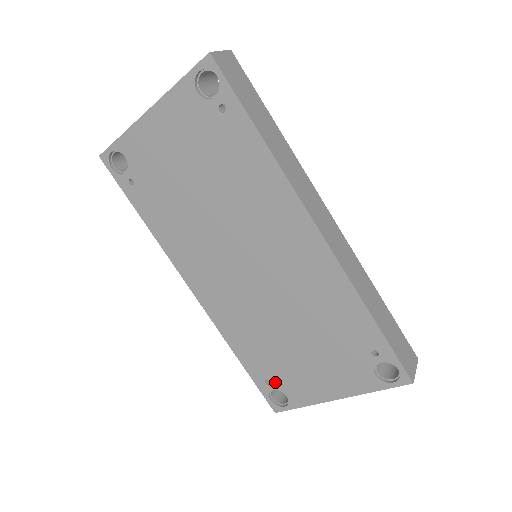
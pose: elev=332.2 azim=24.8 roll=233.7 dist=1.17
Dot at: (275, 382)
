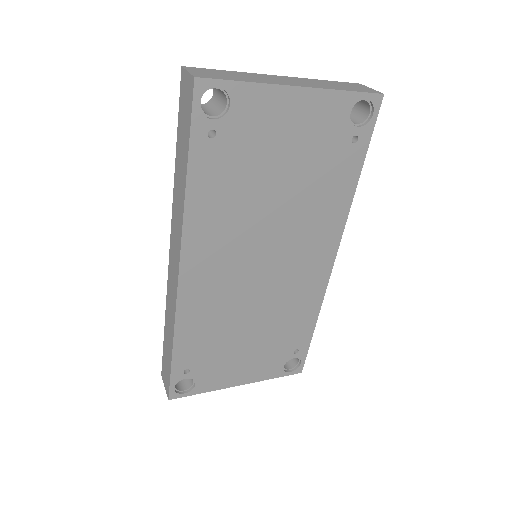
Dot at: (195, 371)
